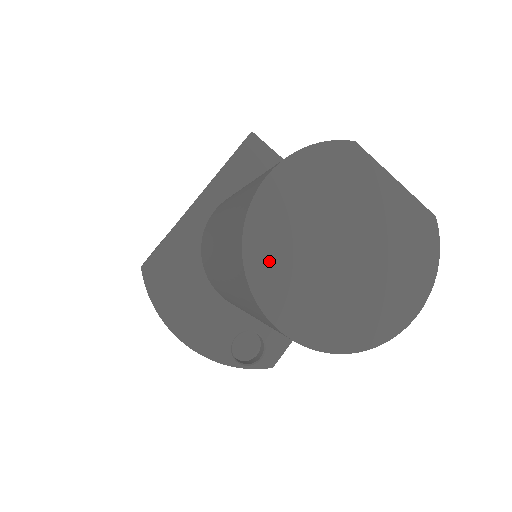
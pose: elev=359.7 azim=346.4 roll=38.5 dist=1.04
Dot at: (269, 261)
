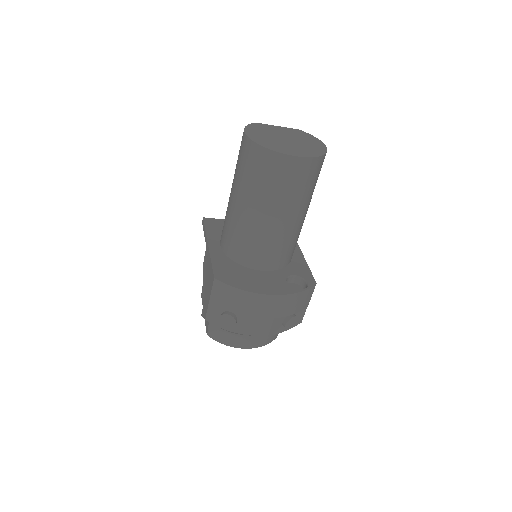
Dot at: (270, 145)
